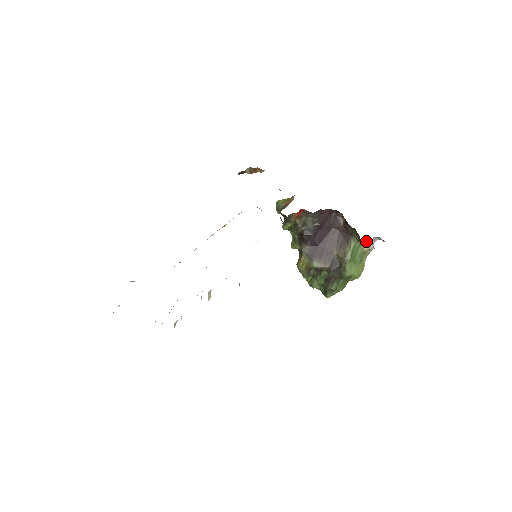
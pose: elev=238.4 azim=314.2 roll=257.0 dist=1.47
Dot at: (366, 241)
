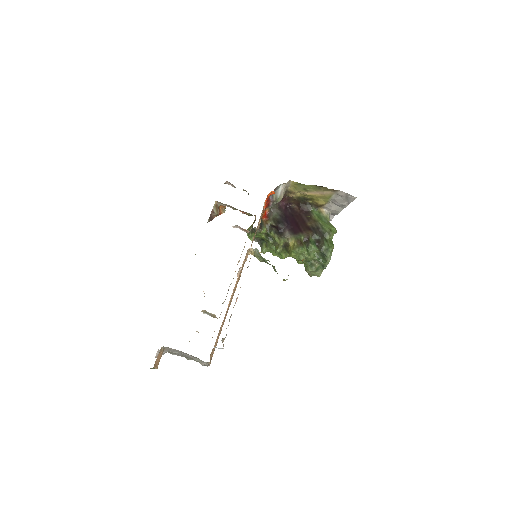
Dot at: (321, 210)
